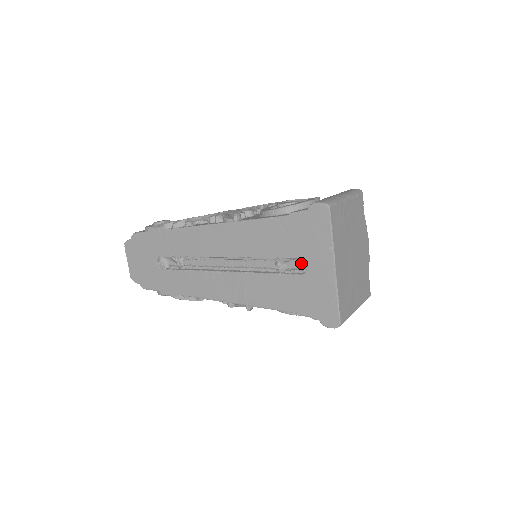
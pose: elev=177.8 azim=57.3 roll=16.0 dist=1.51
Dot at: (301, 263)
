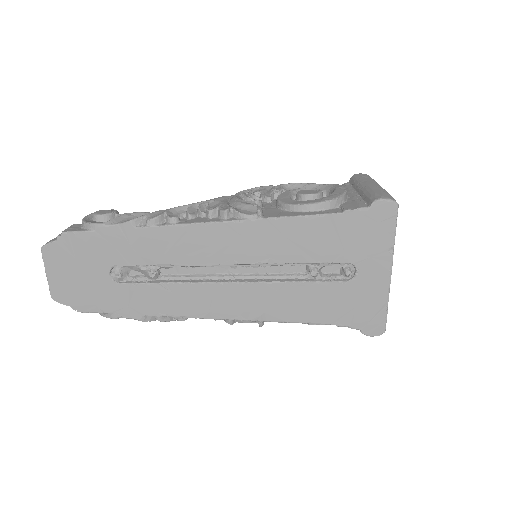
Dot at: (348, 268)
